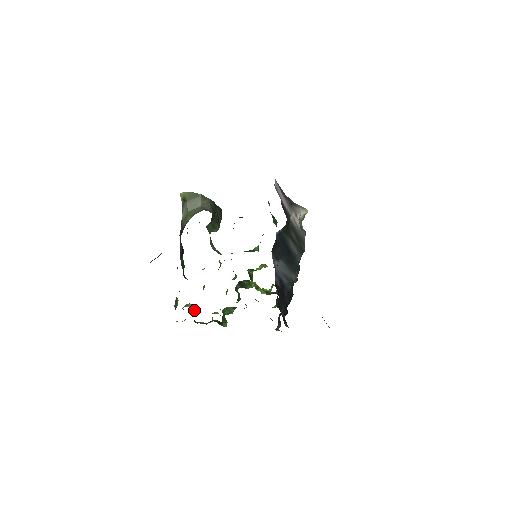
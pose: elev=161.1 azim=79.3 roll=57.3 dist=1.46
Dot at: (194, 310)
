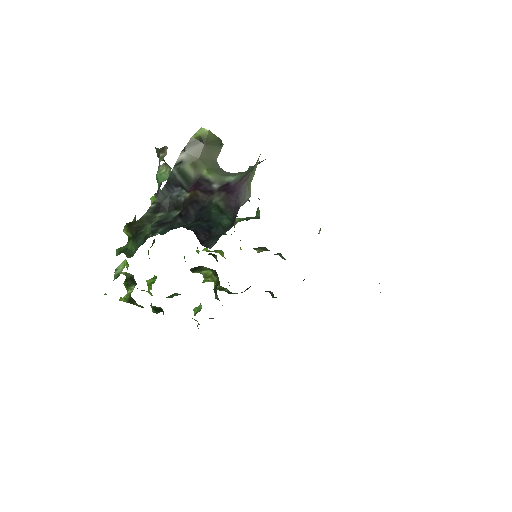
Dot at: (131, 283)
